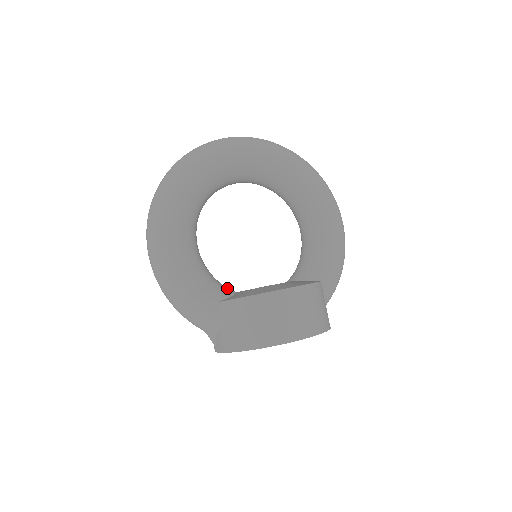
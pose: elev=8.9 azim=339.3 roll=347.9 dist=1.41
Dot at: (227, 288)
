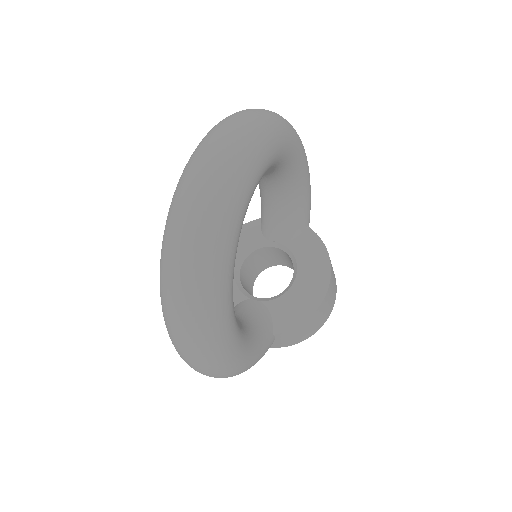
Dot at: (260, 312)
